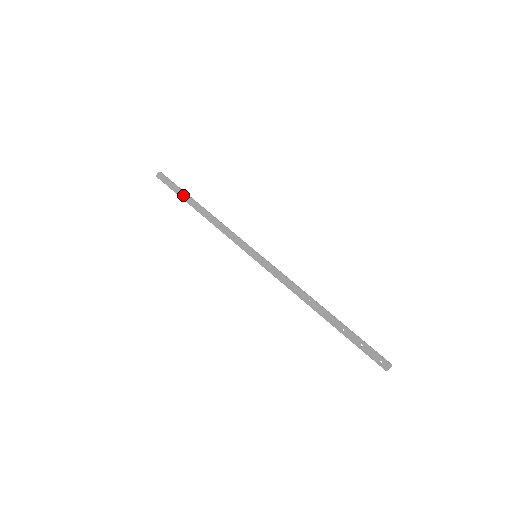
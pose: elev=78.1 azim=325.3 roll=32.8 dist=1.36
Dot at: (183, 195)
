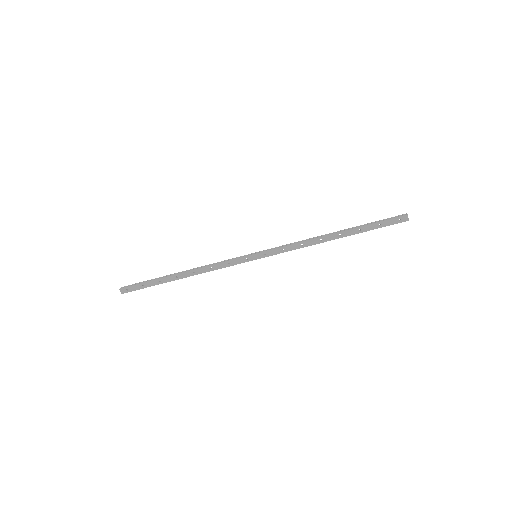
Dot at: (158, 282)
